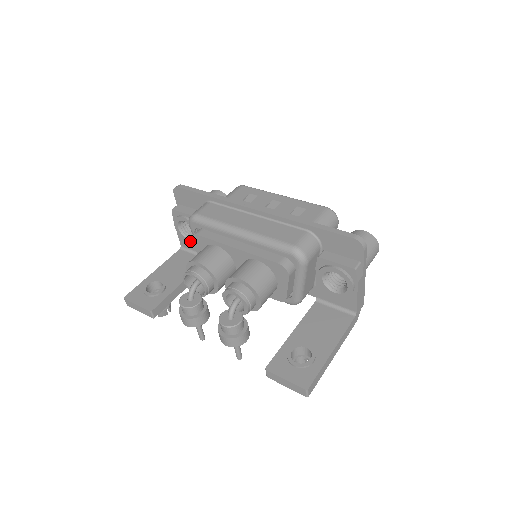
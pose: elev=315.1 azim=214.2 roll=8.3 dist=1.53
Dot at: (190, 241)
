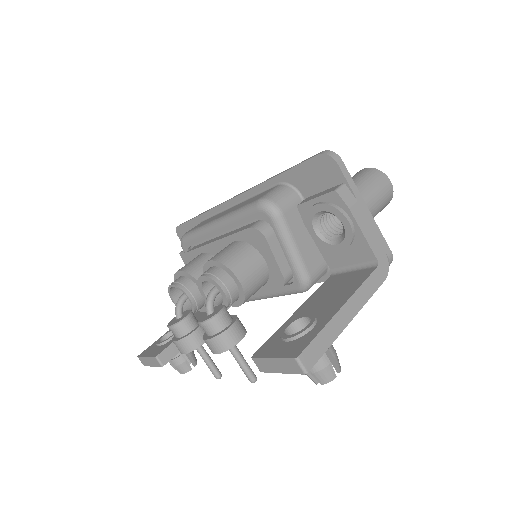
Dot at: occluded
